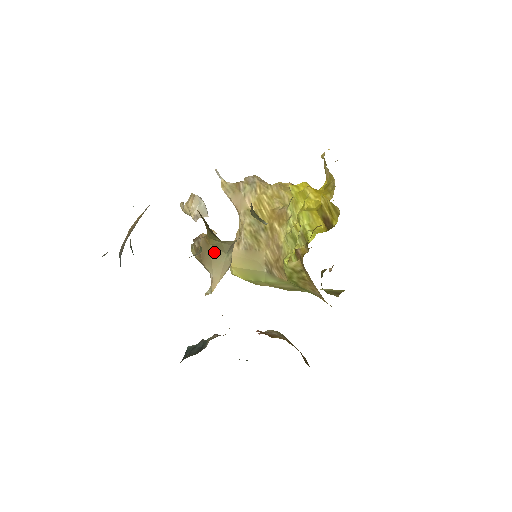
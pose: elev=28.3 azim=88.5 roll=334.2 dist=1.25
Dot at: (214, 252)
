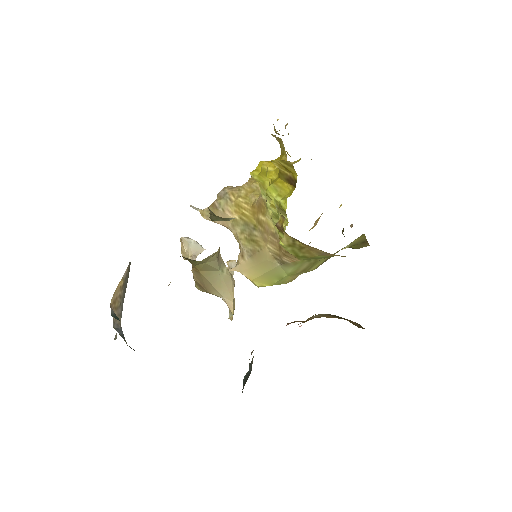
Dot at: (208, 276)
